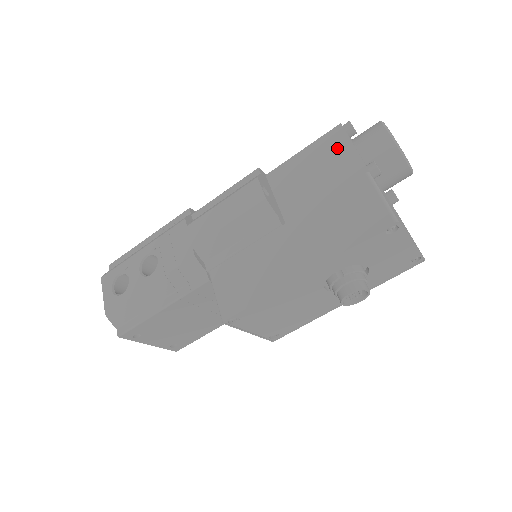
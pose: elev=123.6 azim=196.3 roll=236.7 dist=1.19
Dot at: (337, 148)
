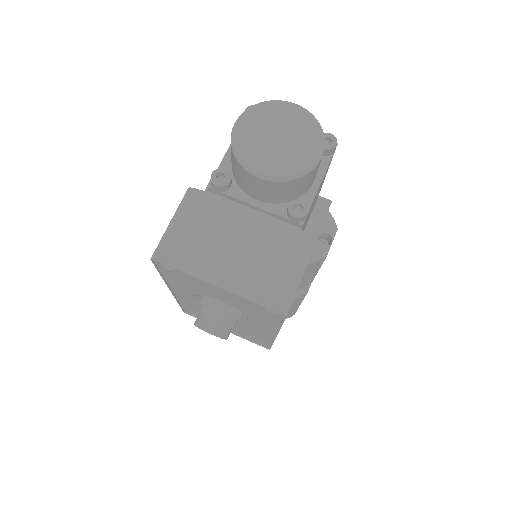
Dot at: occluded
